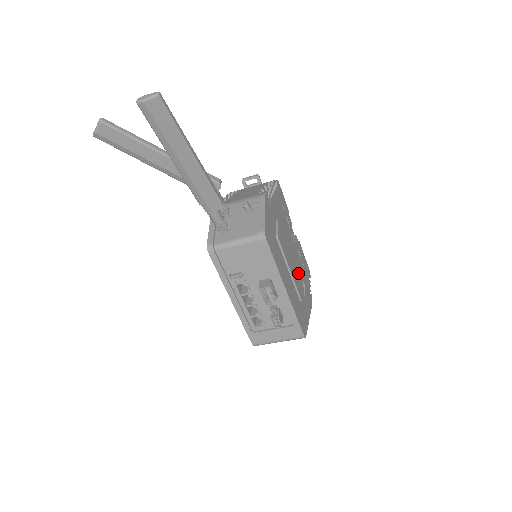
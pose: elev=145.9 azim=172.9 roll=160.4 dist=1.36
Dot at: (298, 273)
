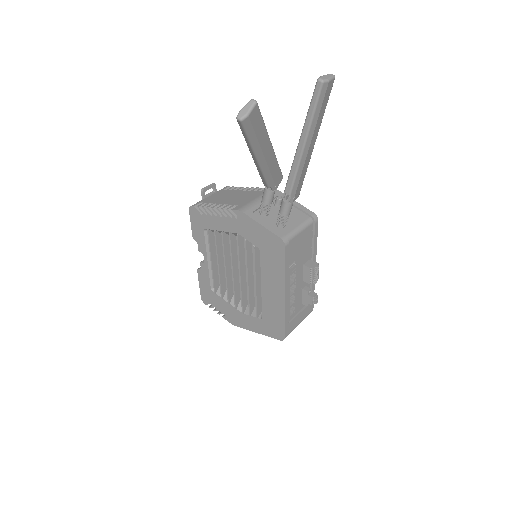
Dot at: occluded
